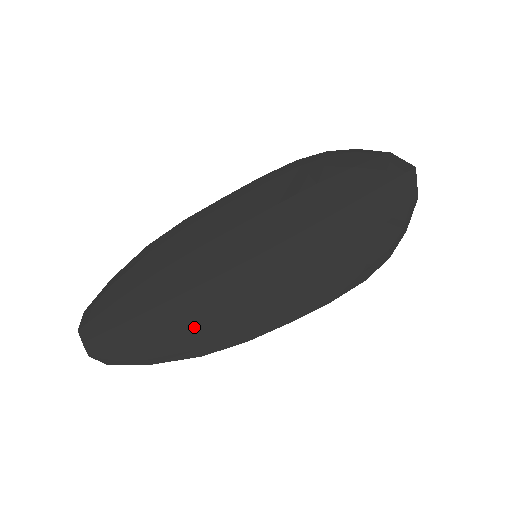
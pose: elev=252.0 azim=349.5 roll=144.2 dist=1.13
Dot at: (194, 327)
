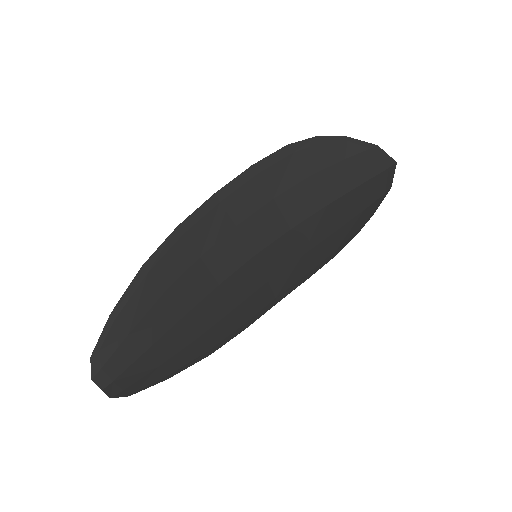
Dot at: (204, 335)
